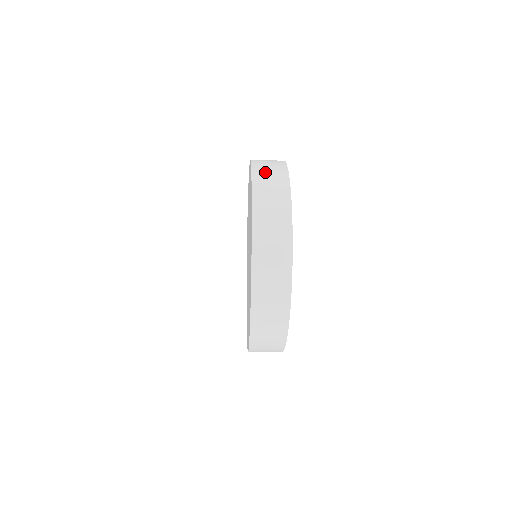
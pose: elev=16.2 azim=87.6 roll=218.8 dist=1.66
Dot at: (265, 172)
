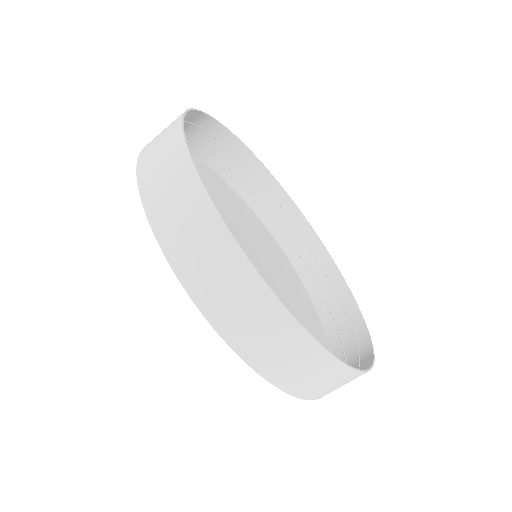
Dot at: (153, 163)
